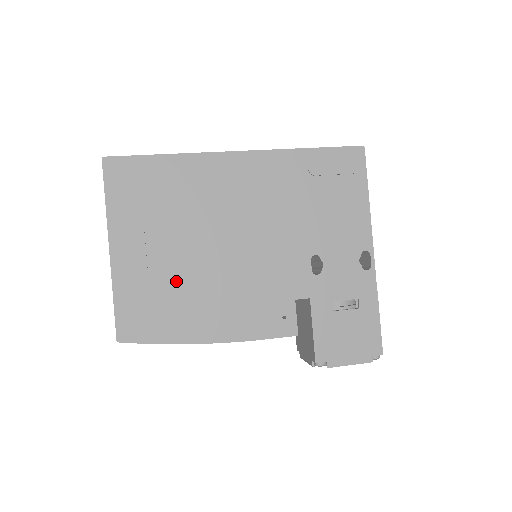
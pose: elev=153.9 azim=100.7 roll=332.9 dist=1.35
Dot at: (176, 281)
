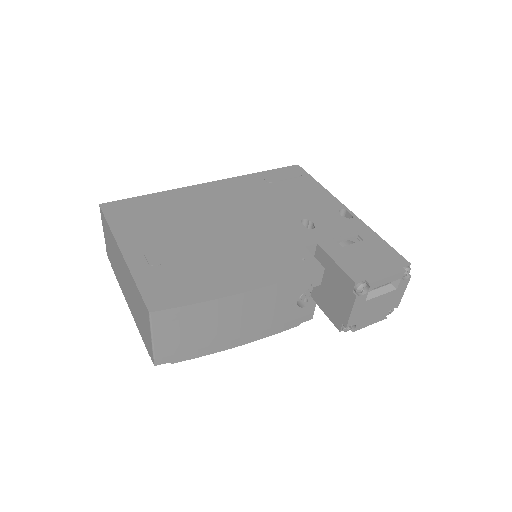
Dot at: (191, 258)
